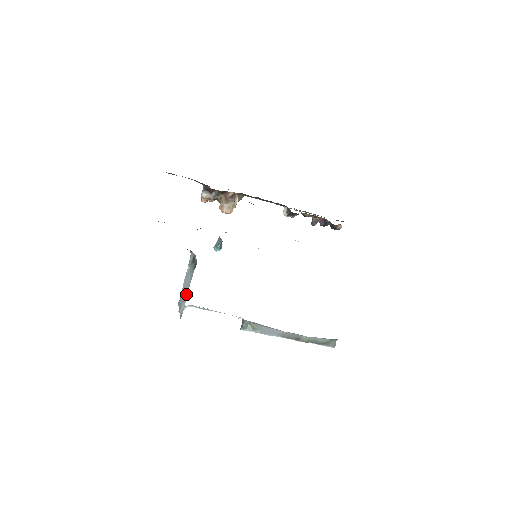
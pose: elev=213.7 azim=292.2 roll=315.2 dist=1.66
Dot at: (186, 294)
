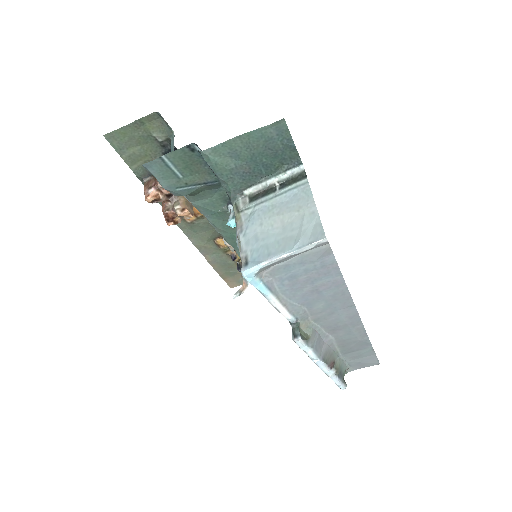
Dot at: (306, 209)
